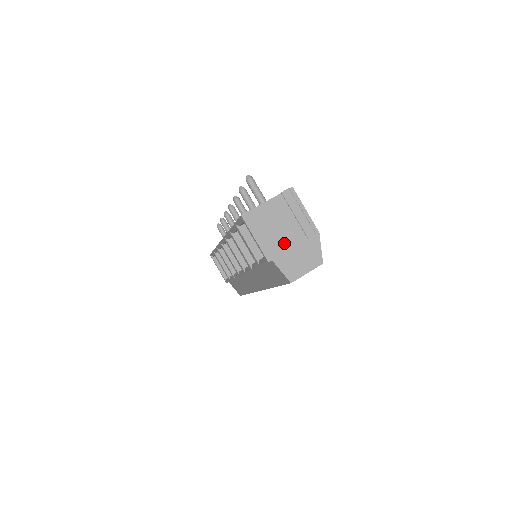
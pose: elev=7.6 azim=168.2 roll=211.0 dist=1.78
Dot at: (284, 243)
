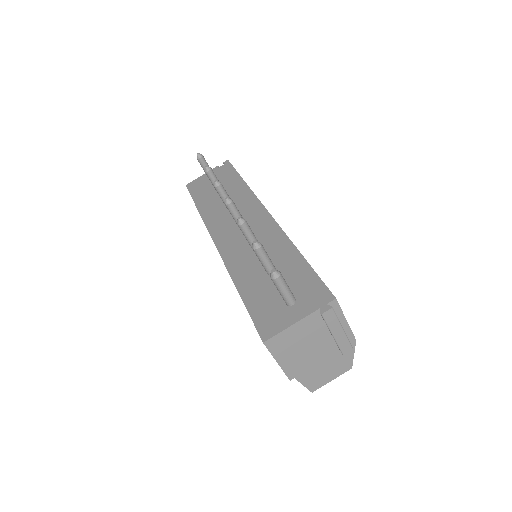
Dot at: (312, 359)
